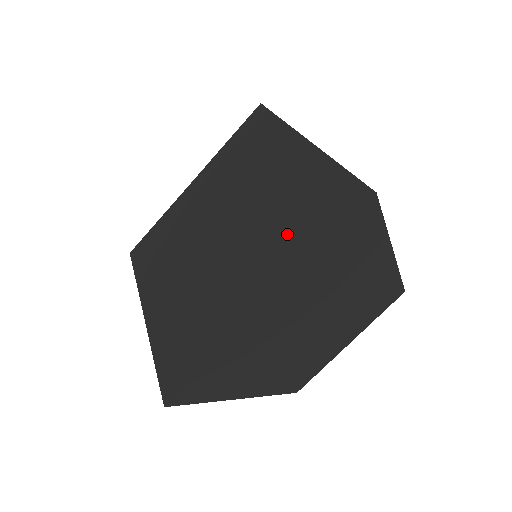
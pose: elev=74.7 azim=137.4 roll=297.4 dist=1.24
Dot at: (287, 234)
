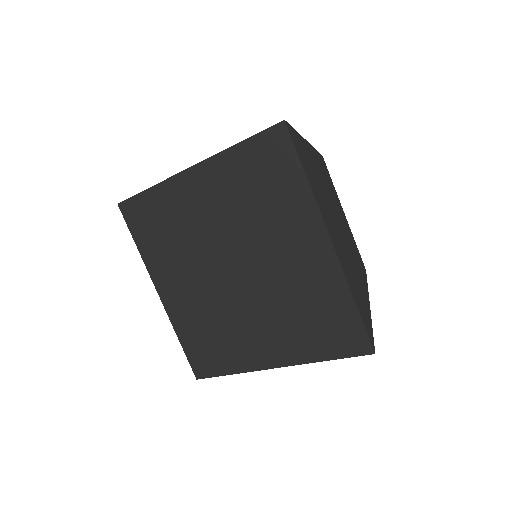
Dot at: (299, 329)
